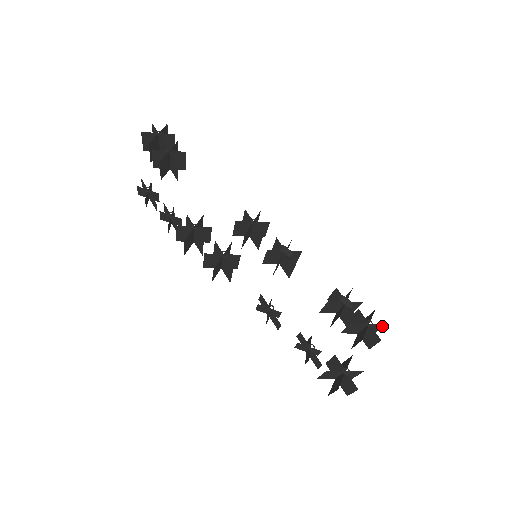
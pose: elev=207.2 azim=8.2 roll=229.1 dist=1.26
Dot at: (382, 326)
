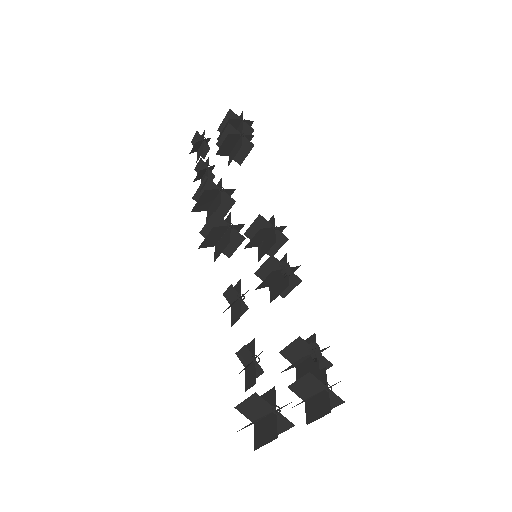
Dot at: (338, 404)
